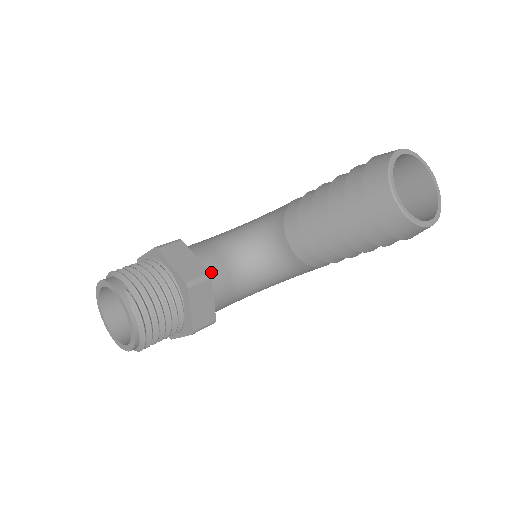
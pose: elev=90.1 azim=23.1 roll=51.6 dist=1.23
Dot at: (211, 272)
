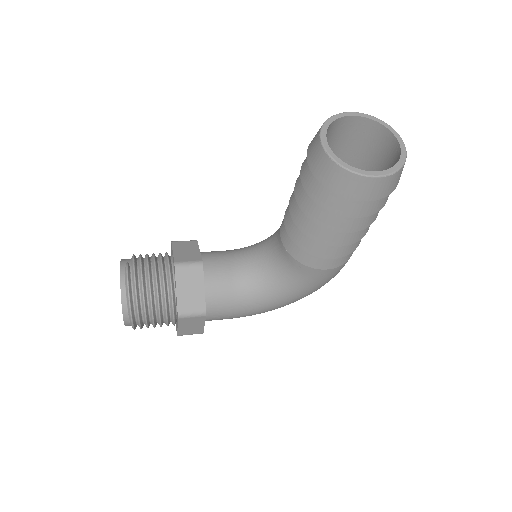
Dot at: (212, 267)
